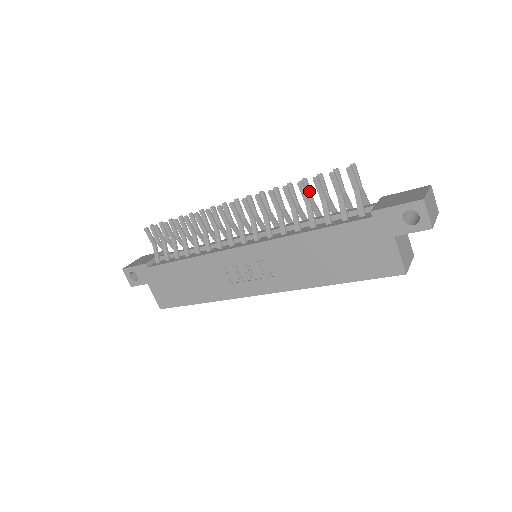
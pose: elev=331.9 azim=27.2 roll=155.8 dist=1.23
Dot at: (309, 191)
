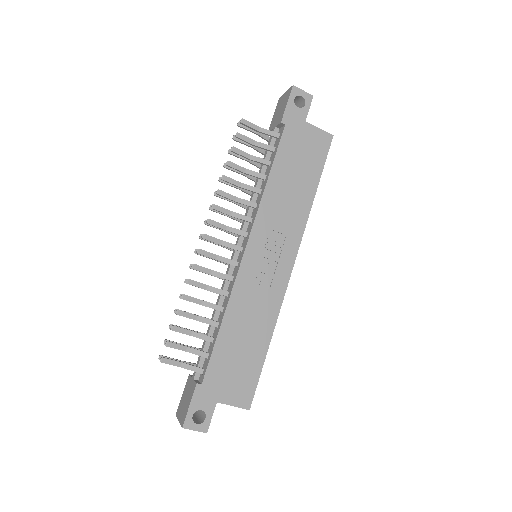
Dot at: occluded
